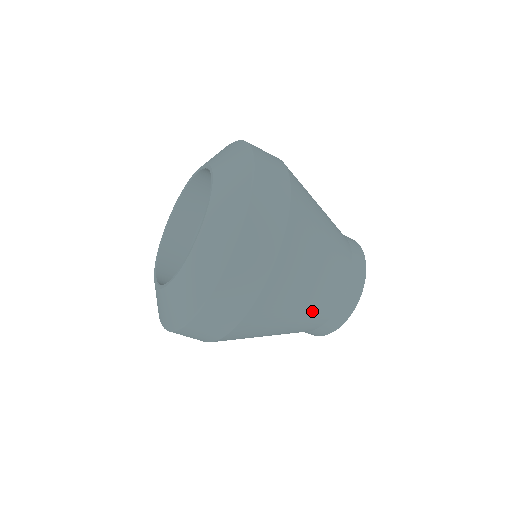
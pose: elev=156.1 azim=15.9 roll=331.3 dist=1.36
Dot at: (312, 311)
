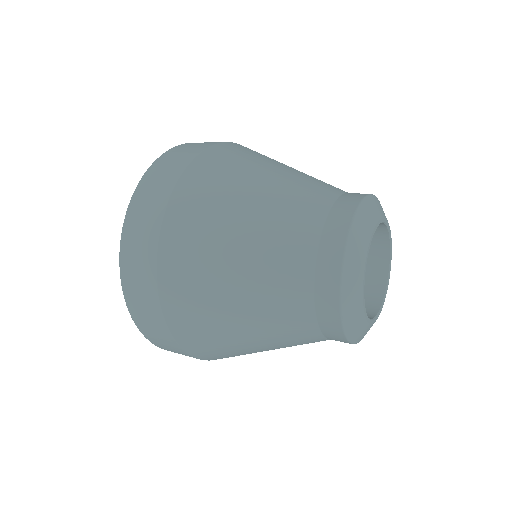
Dot at: (265, 267)
